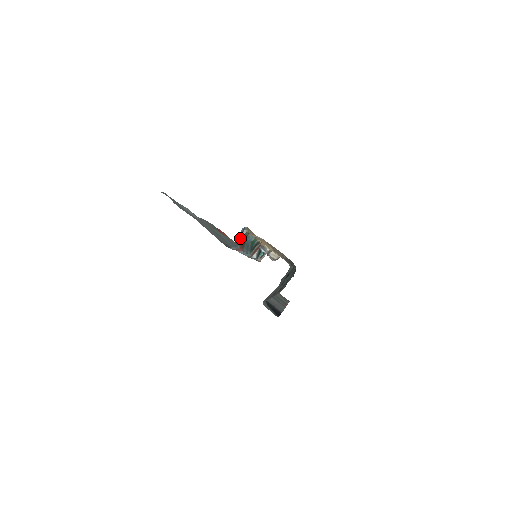
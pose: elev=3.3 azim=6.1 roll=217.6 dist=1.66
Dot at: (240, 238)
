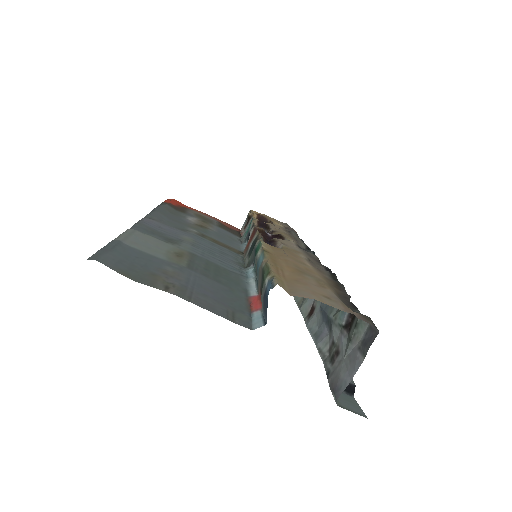
Dot at: occluded
